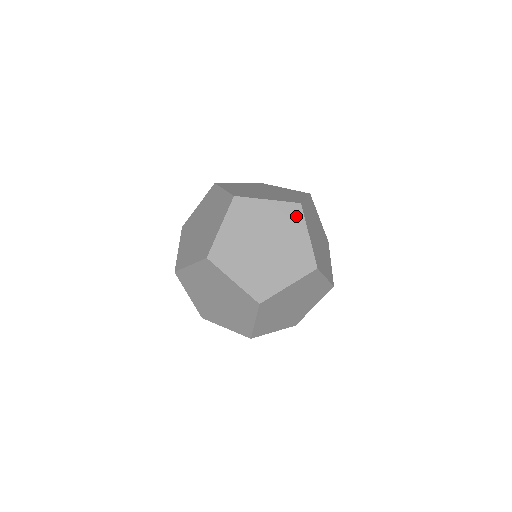
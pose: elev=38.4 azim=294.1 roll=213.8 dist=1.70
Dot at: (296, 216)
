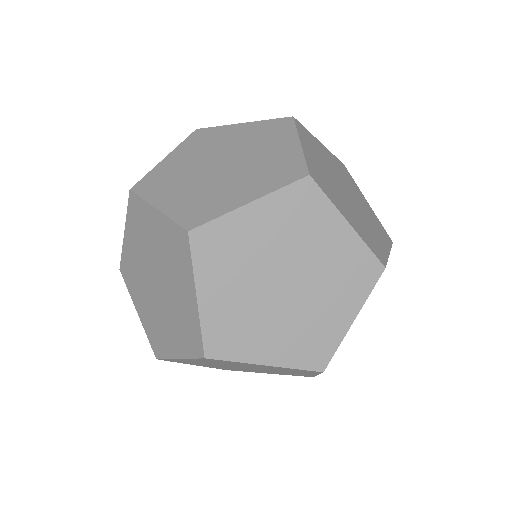
Dot at: (312, 203)
